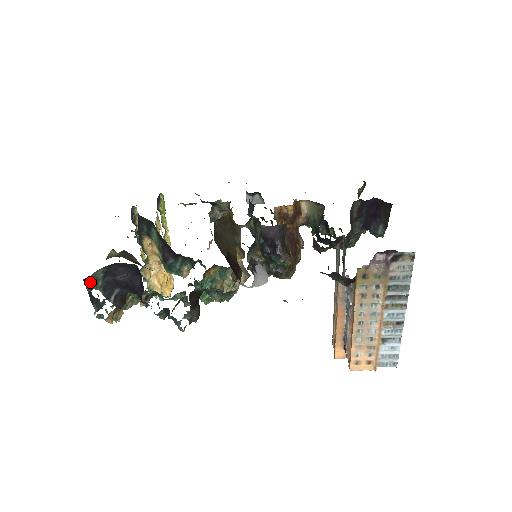
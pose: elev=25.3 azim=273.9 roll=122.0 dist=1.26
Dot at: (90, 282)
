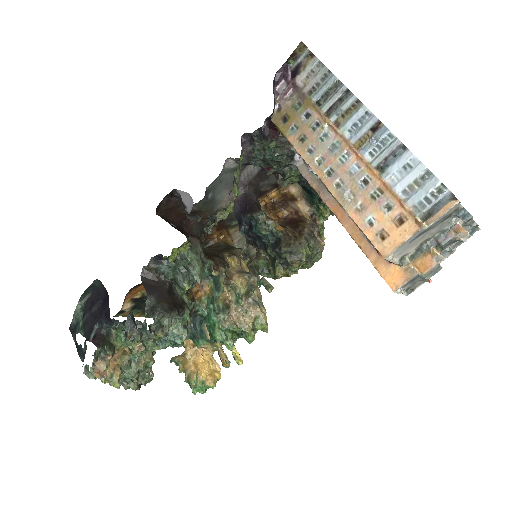
Dot at: (74, 328)
